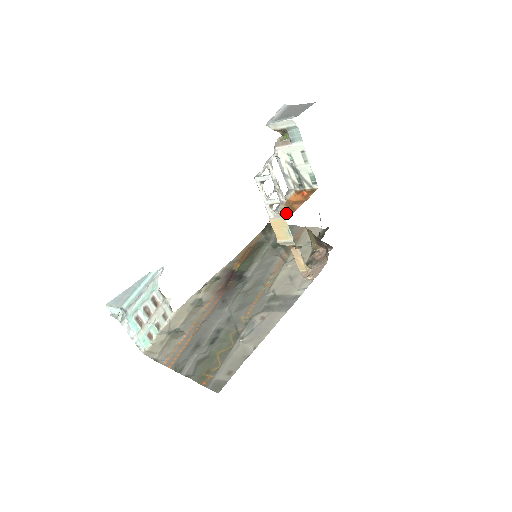
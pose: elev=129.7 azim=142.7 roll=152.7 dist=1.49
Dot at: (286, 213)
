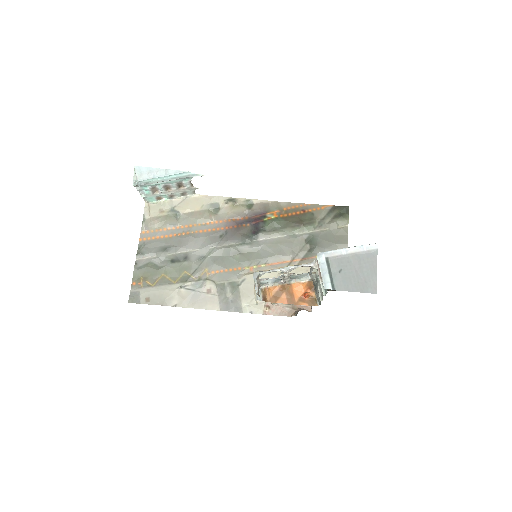
Dot at: (269, 294)
